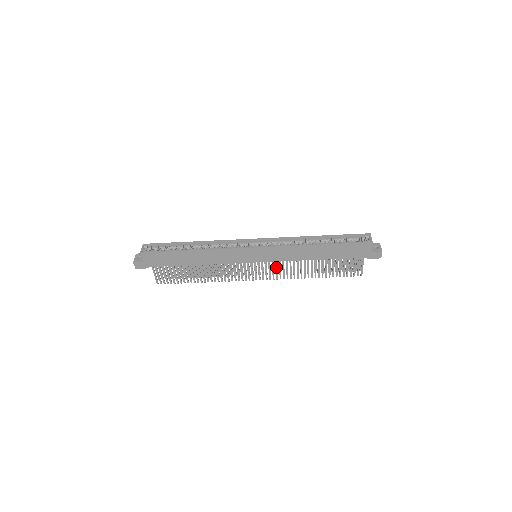
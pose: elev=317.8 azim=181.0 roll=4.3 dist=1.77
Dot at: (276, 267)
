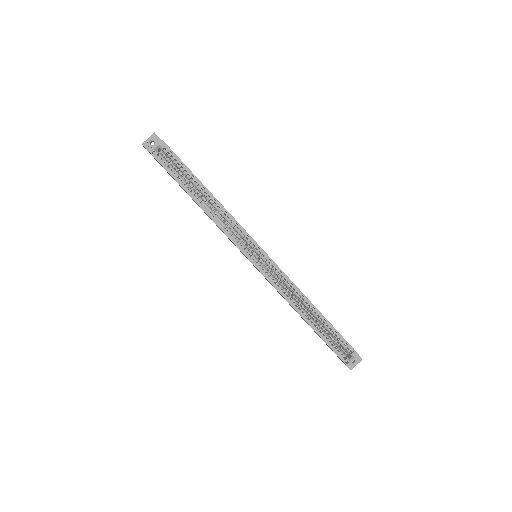
Dot at: occluded
